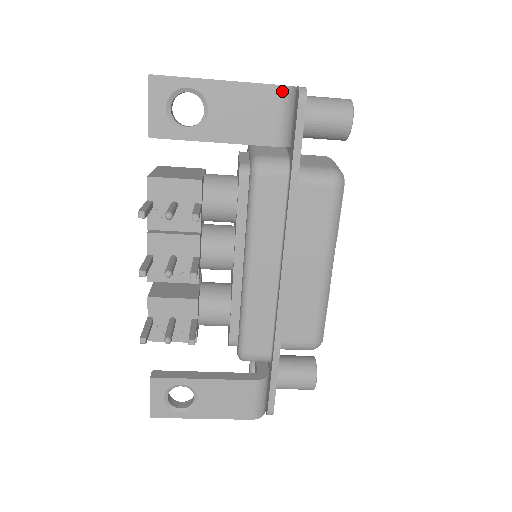
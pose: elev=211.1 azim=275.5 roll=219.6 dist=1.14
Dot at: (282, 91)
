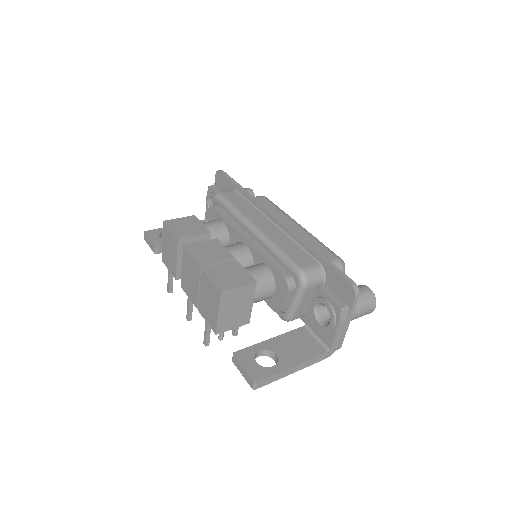
Dot at: occluded
